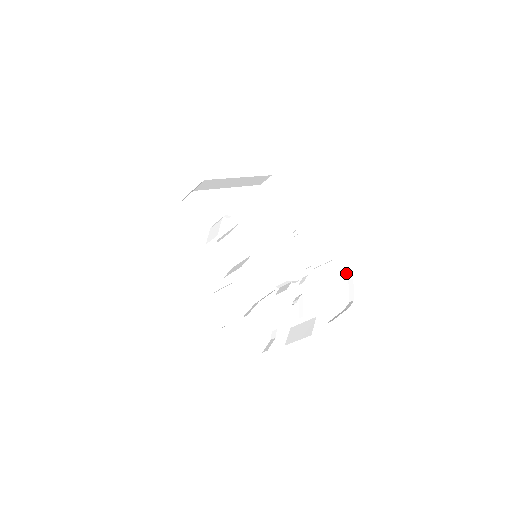
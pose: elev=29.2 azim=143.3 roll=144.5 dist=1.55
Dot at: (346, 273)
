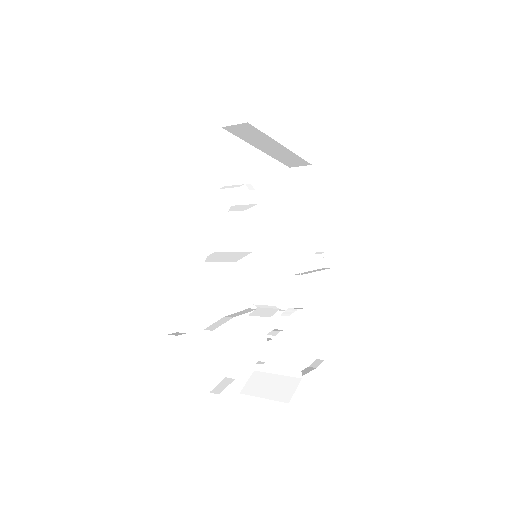
Dot at: (329, 323)
